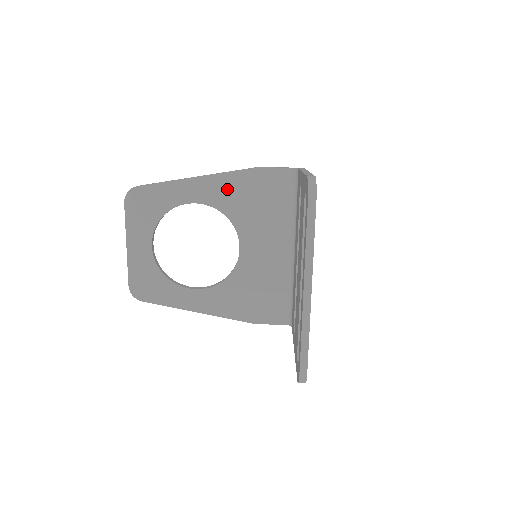
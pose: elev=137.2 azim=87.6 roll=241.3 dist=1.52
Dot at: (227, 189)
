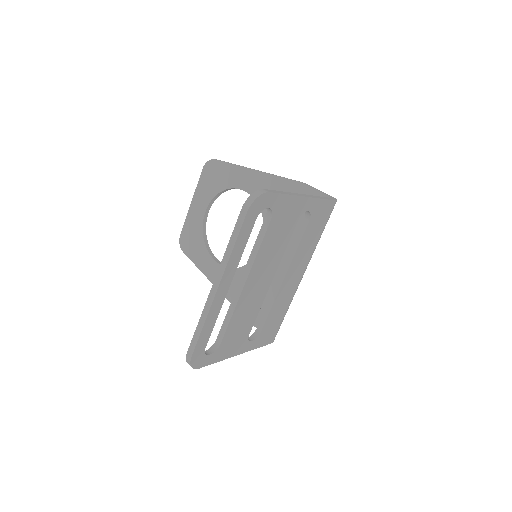
Dot at: occluded
